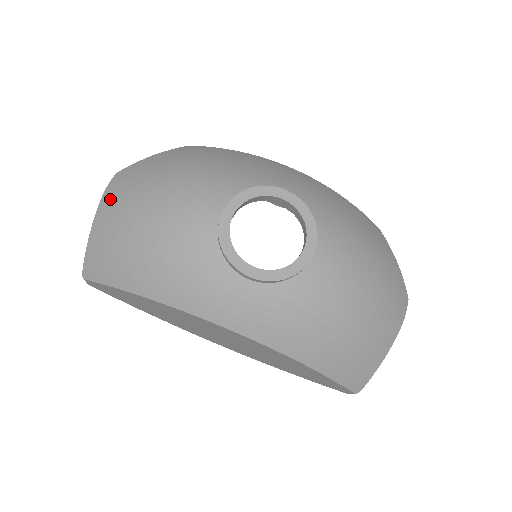
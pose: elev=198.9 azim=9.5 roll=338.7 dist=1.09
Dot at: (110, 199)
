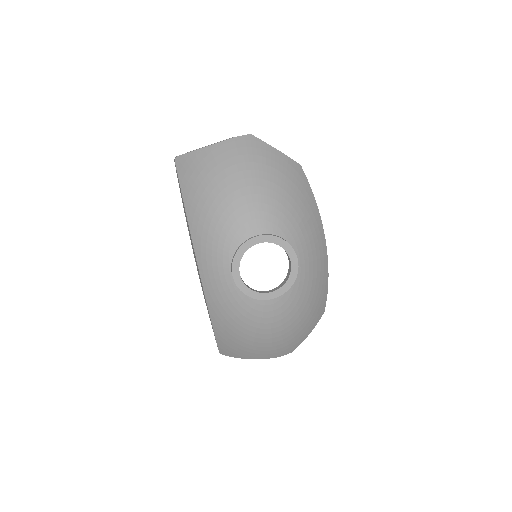
Dot at: (230, 148)
